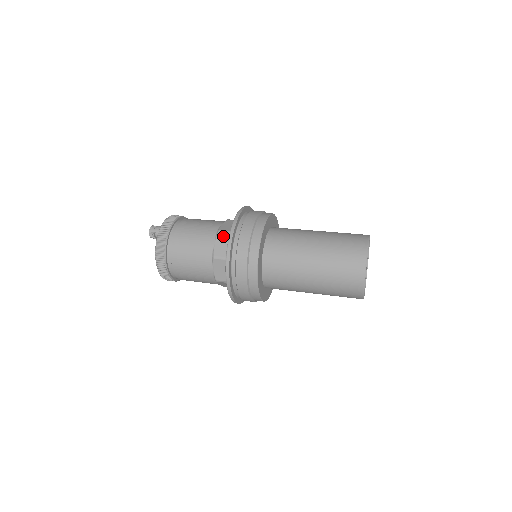
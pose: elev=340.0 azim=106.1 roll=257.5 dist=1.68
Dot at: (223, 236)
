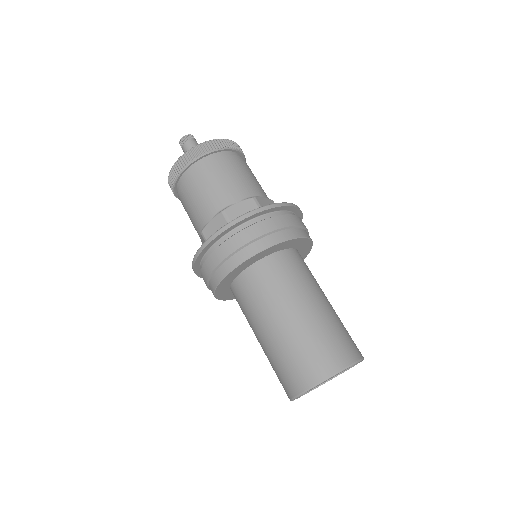
Dot at: (204, 241)
